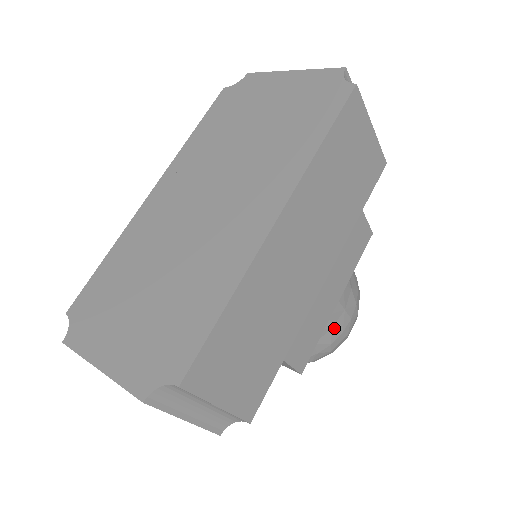
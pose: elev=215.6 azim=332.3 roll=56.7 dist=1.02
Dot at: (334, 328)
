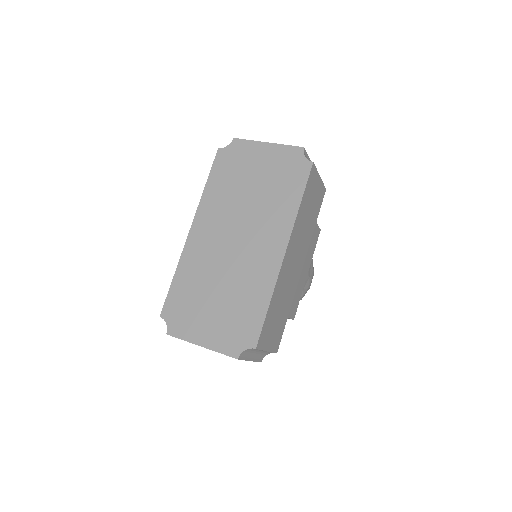
Dot at: (305, 288)
